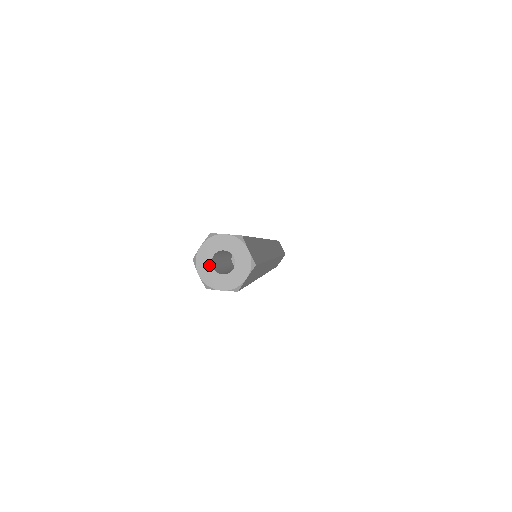
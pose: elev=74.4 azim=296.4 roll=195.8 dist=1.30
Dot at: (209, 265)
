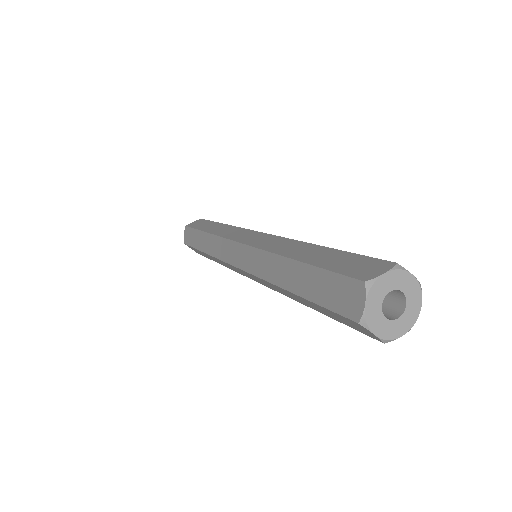
Dot at: (382, 318)
